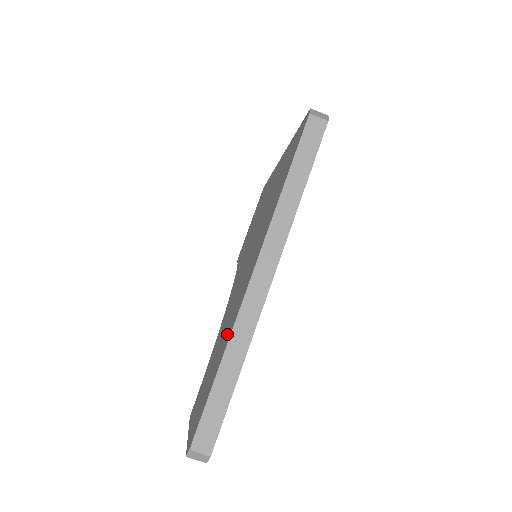
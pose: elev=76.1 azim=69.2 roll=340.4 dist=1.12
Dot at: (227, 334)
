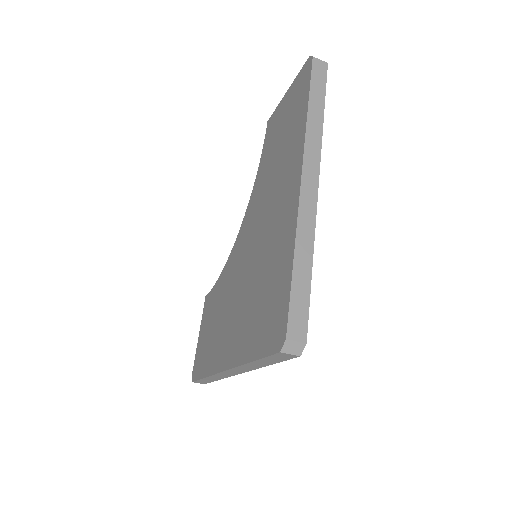
Dot at: (214, 353)
